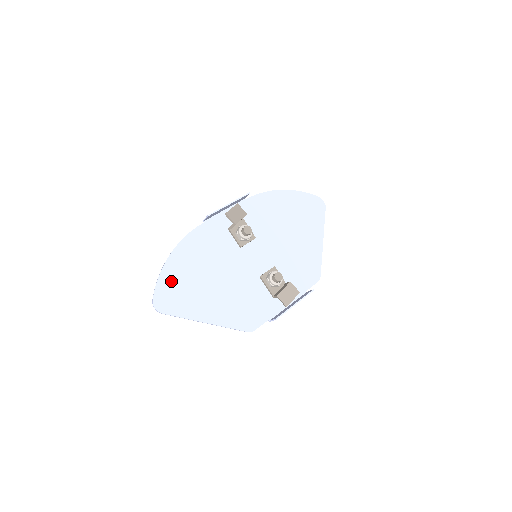
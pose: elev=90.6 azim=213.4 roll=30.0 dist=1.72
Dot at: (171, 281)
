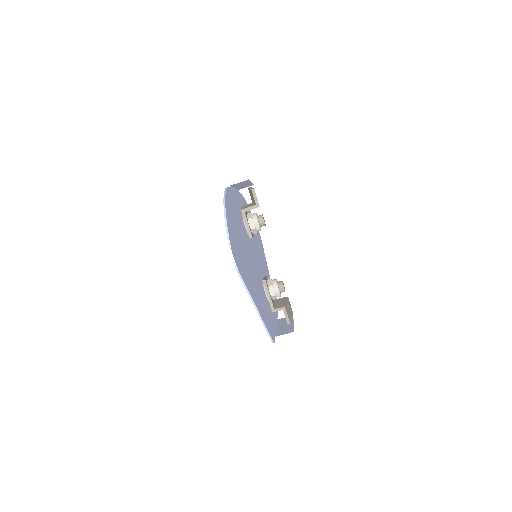
Dot at: (233, 233)
